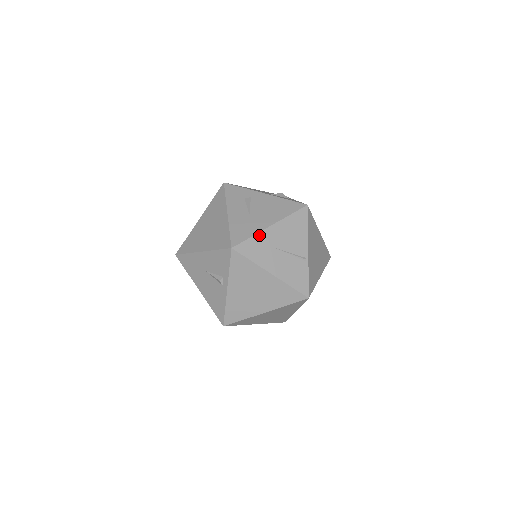
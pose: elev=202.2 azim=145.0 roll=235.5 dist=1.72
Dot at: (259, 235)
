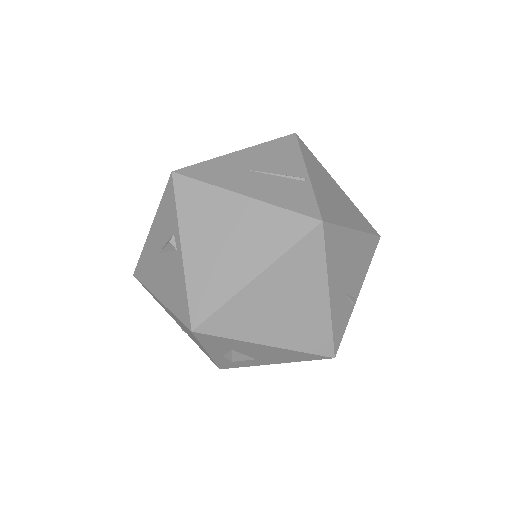
Dot at: (219, 159)
